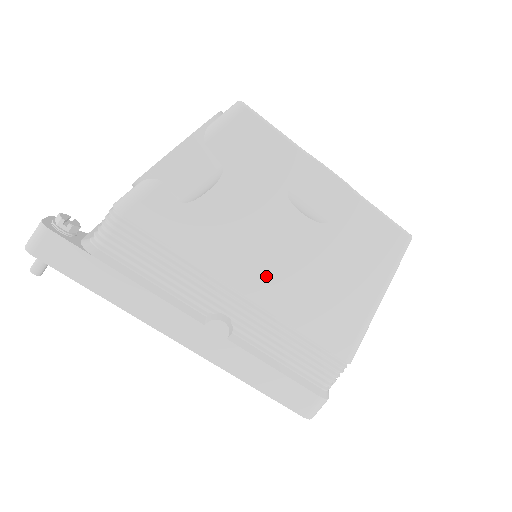
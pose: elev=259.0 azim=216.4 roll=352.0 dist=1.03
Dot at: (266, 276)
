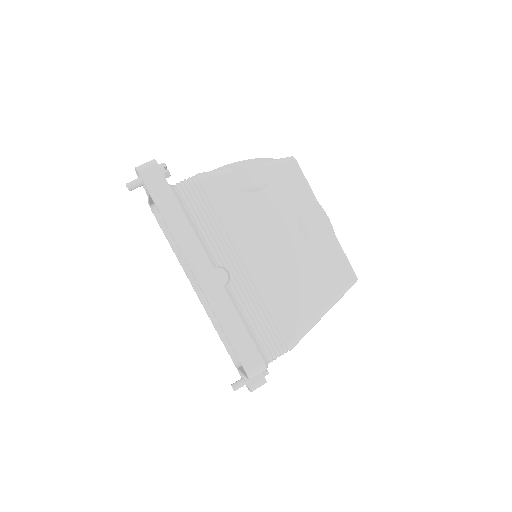
Dot at: (265, 258)
